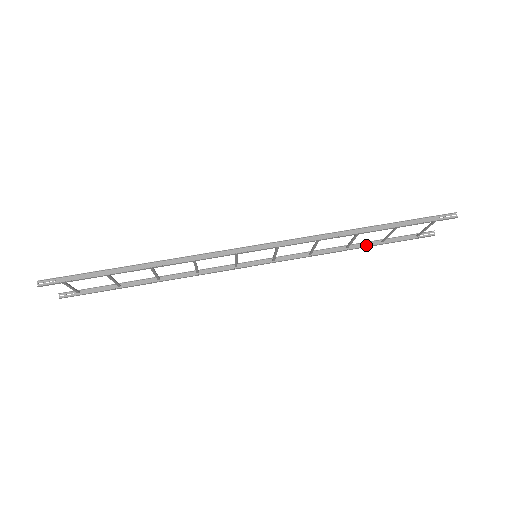
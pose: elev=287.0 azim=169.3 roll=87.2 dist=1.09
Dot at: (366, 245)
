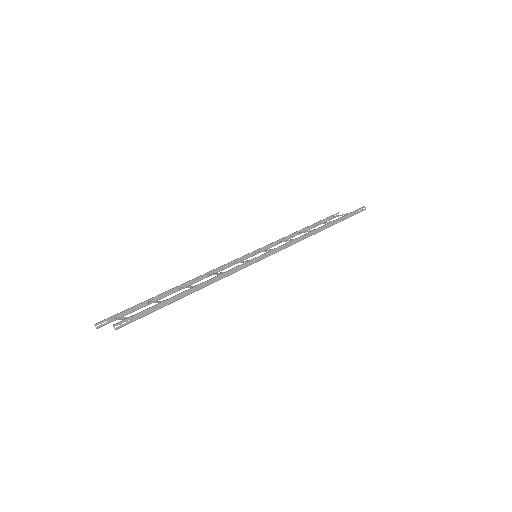
Dot at: (306, 230)
